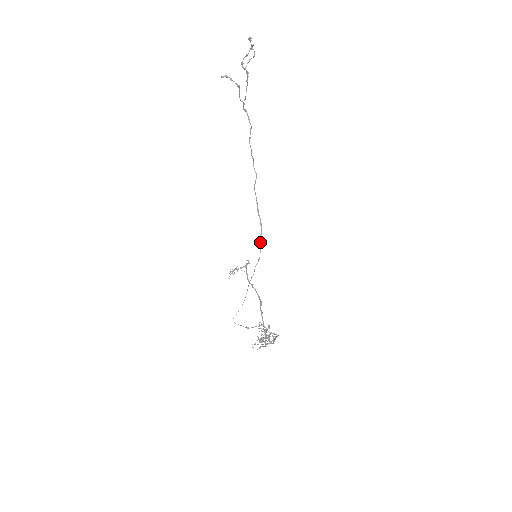
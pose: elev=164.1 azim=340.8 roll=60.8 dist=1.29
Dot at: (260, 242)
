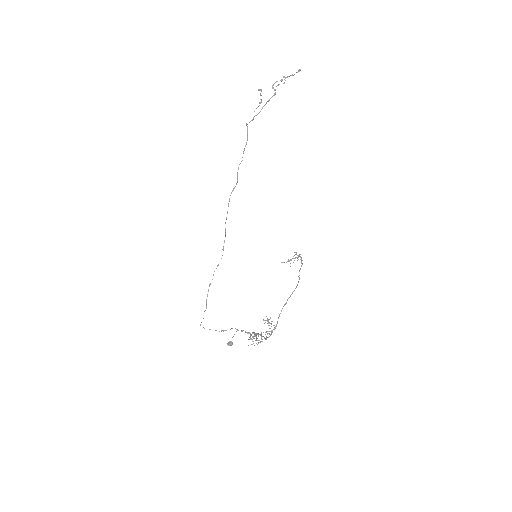
Dot at: (223, 248)
